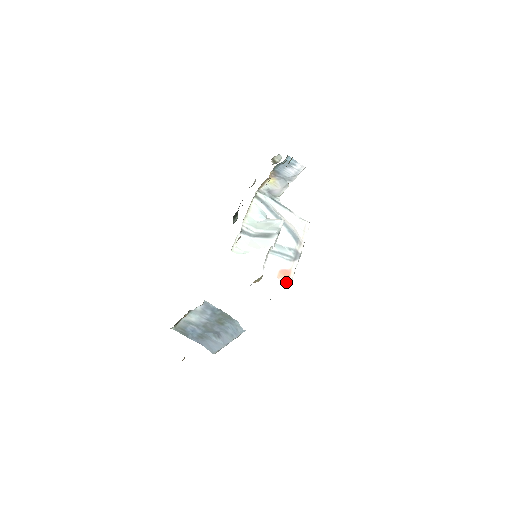
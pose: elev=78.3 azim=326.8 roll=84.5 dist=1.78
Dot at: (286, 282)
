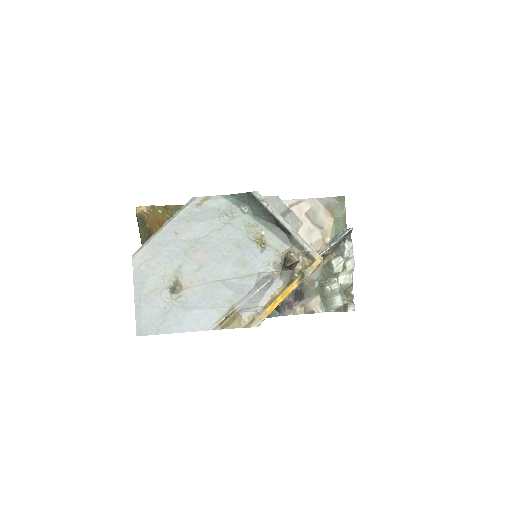
Dot at: occluded
